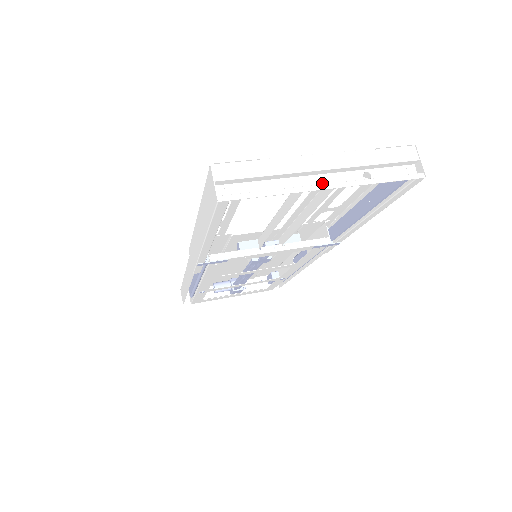
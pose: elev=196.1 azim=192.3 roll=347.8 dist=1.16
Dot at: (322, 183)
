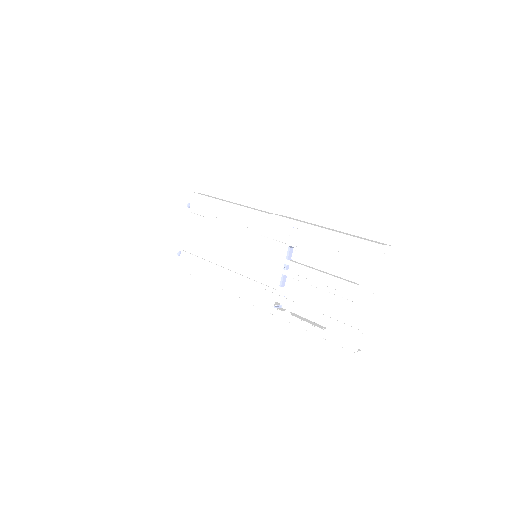
Dot at: occluded
